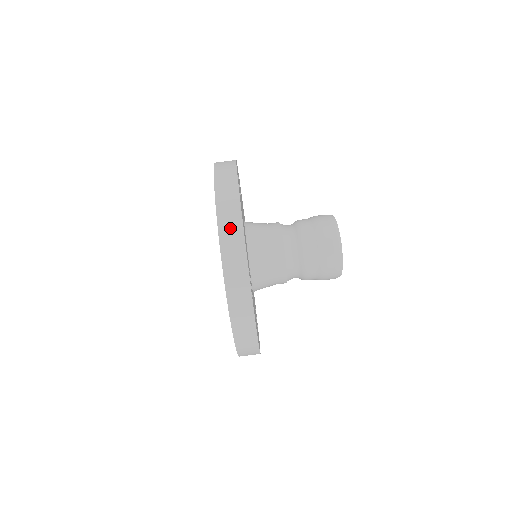
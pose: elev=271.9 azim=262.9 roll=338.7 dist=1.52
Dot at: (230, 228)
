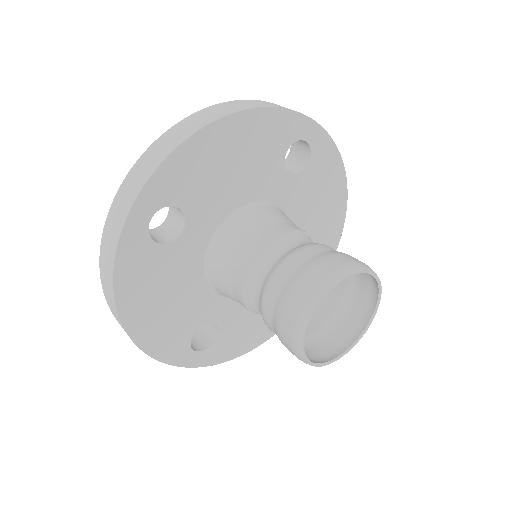
Dot at: occluded
